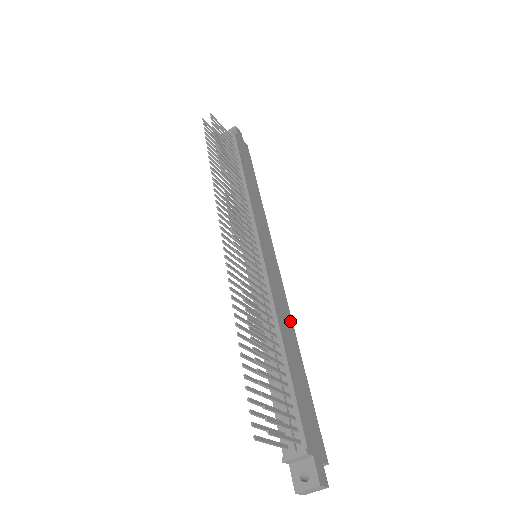
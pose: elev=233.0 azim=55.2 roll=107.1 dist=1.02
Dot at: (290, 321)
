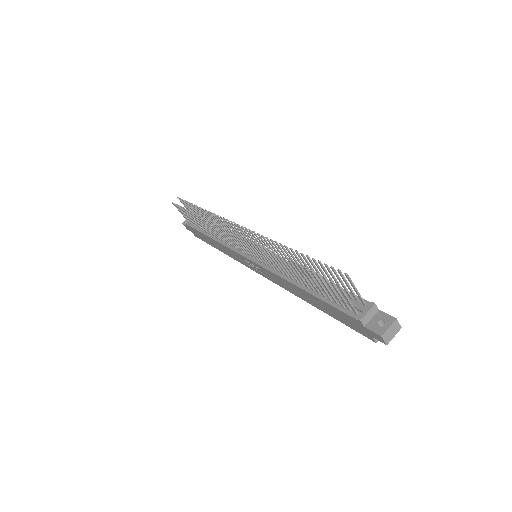
Dot at: occluded
